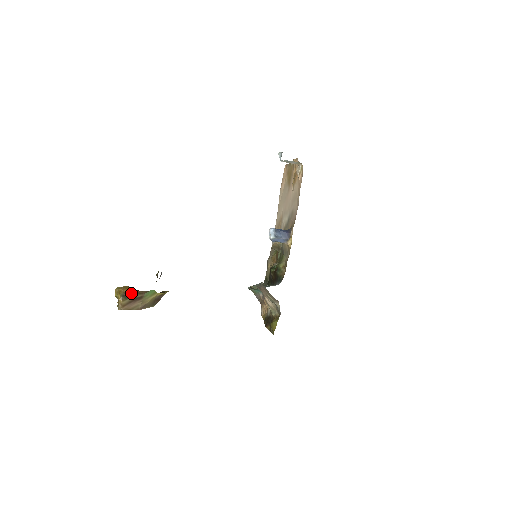
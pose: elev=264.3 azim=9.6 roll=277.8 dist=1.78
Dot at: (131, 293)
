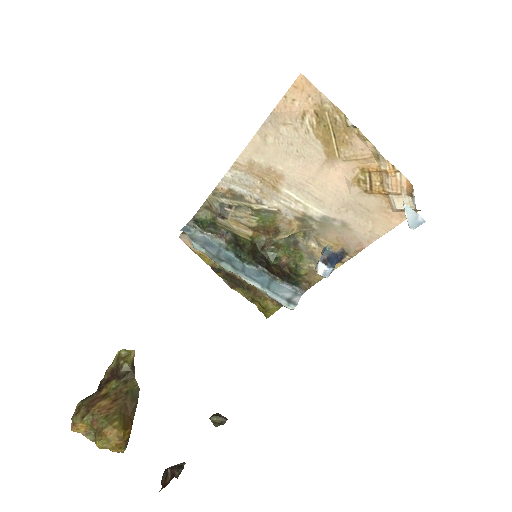
Dot at: occluded
